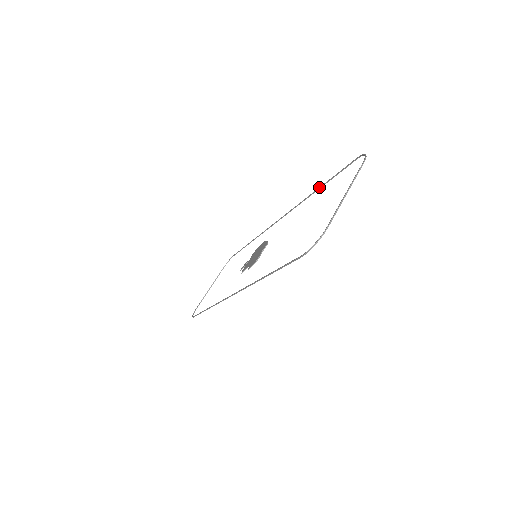
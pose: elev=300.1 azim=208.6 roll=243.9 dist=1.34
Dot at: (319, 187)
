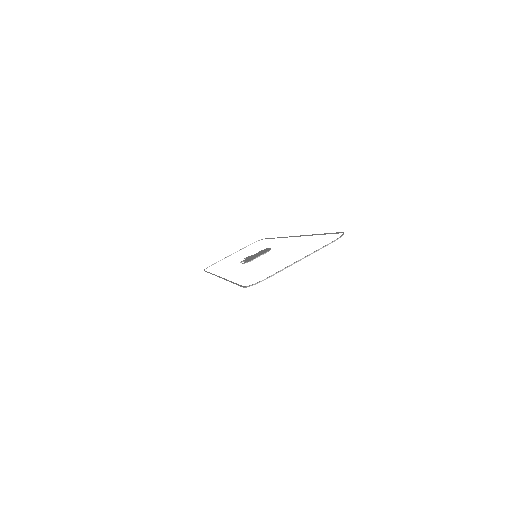
Dot at: (318, 234)
